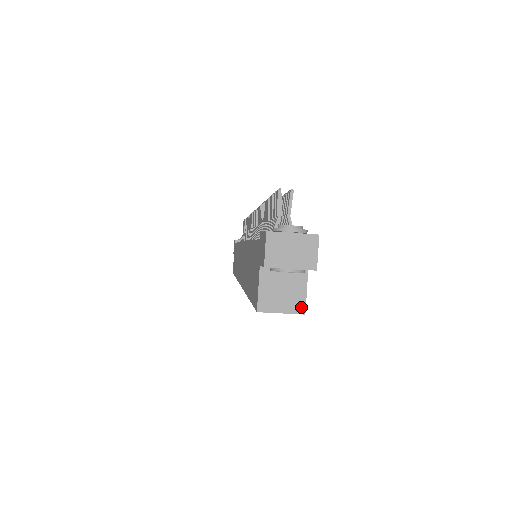
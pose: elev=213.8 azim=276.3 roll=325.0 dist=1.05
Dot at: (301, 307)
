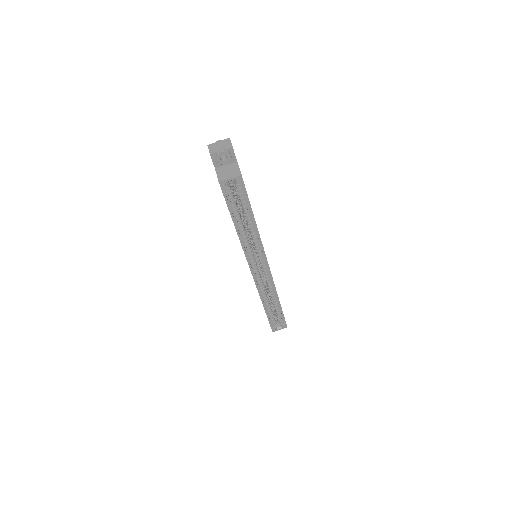
Dot at: (239, 173)
